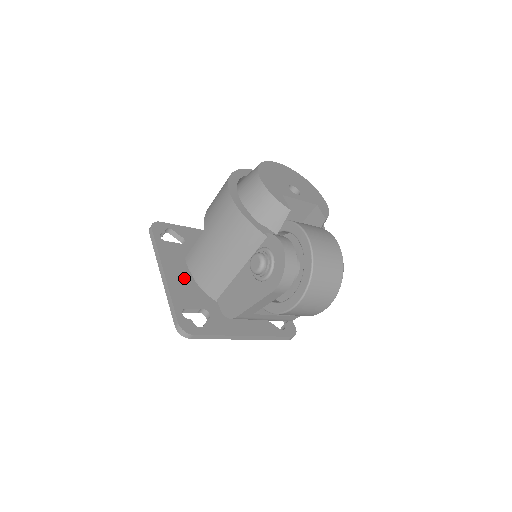
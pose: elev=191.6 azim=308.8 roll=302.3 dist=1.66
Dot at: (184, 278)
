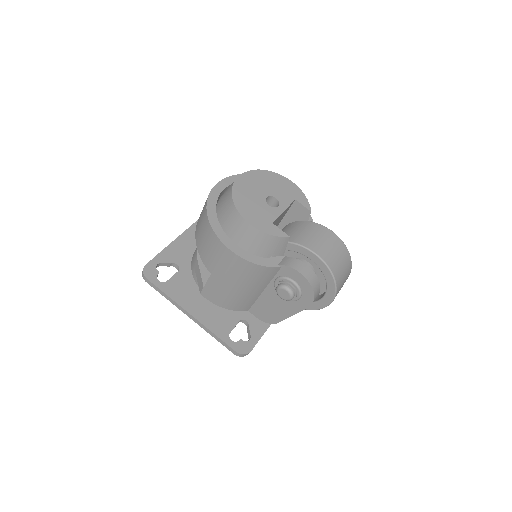
Dot at: (207, 305)
